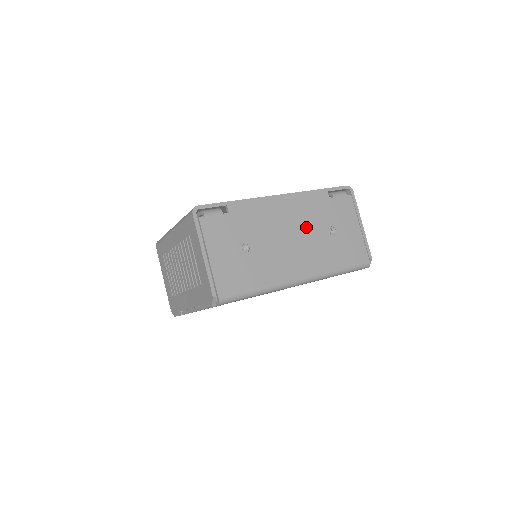
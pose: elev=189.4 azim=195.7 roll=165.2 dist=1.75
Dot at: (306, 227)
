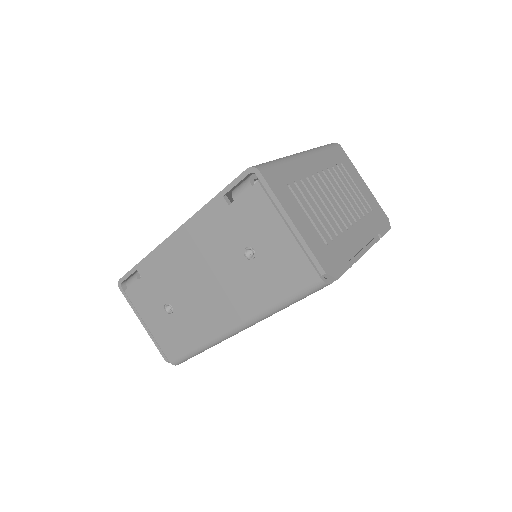
Dot at: (215, 262)
